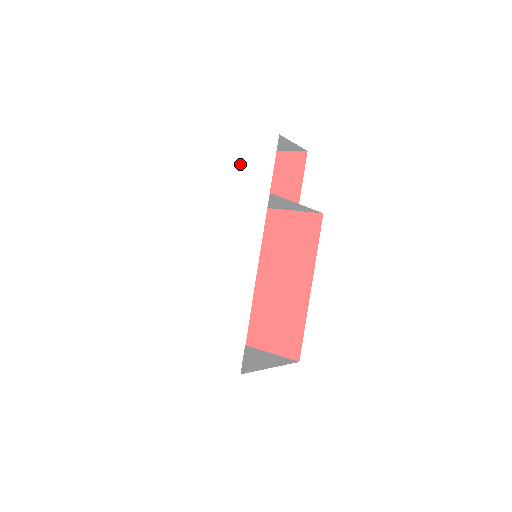
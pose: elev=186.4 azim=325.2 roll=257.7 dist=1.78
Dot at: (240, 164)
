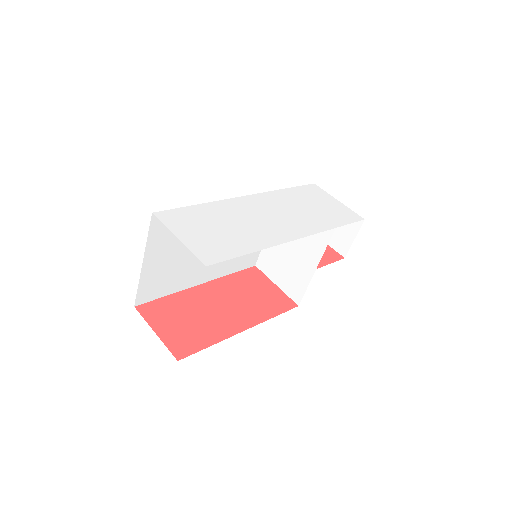
Dot at: (323, 203)
